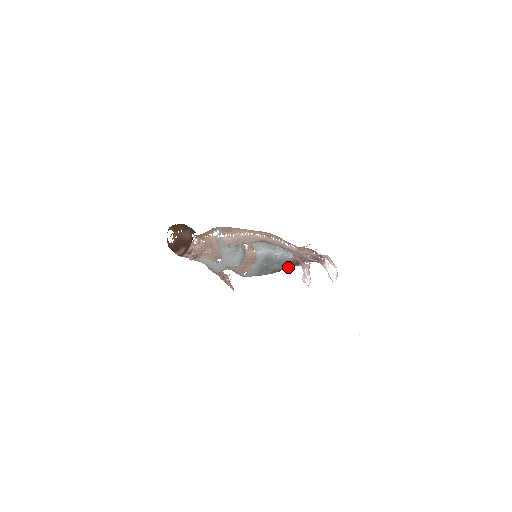
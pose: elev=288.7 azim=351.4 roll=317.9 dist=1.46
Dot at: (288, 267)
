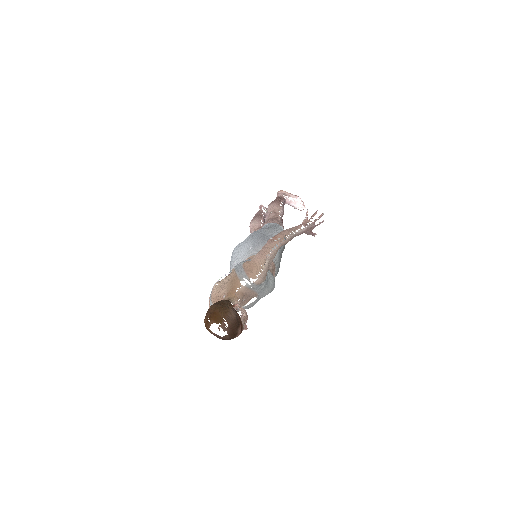
Dot at: occluded
